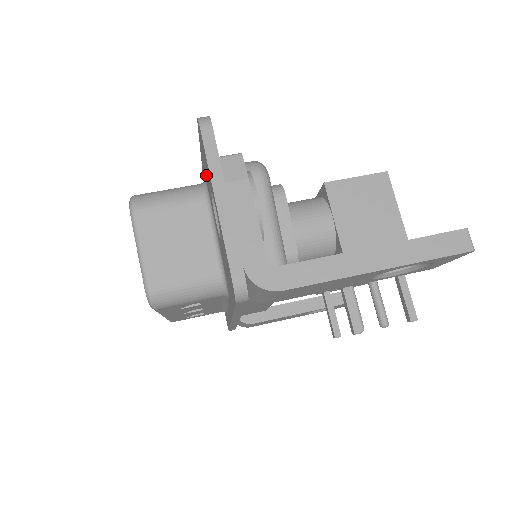
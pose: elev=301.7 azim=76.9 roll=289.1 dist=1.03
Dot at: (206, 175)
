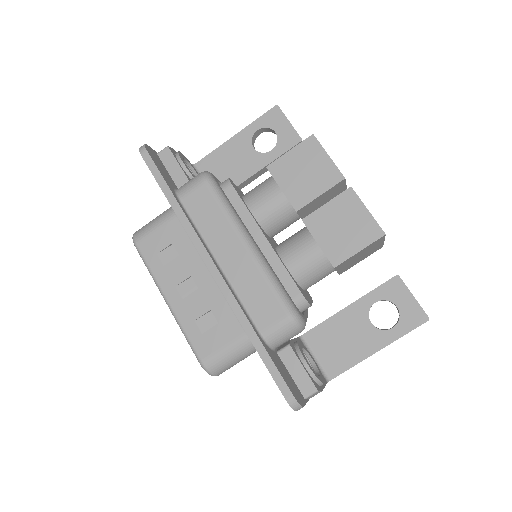
Dot at: occluded
